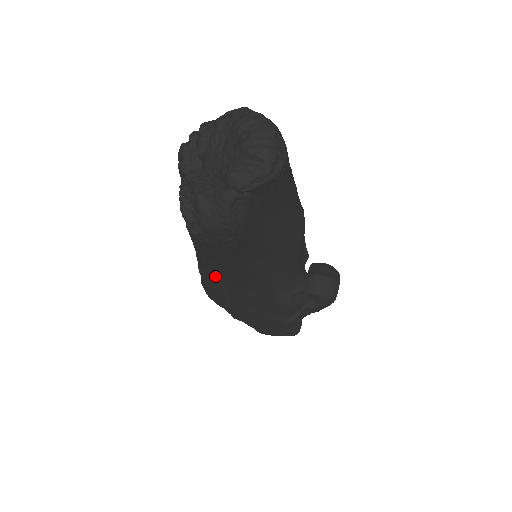
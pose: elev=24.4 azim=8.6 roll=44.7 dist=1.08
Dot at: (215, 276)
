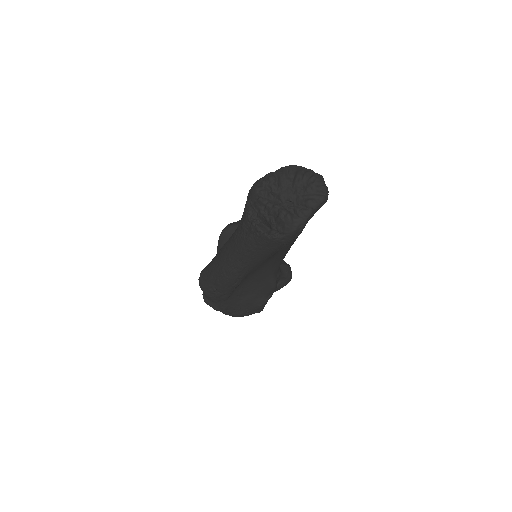
Dot at: (244, 271)
